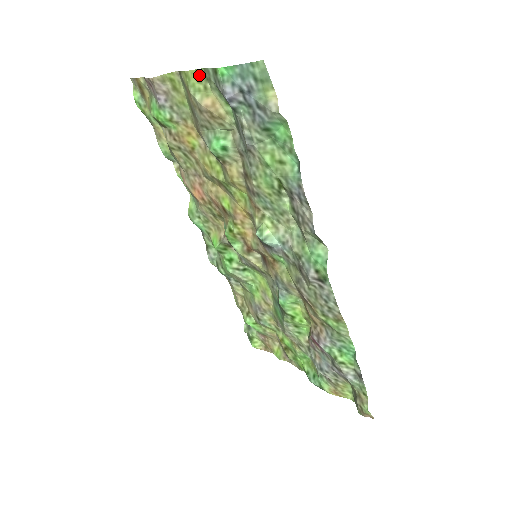
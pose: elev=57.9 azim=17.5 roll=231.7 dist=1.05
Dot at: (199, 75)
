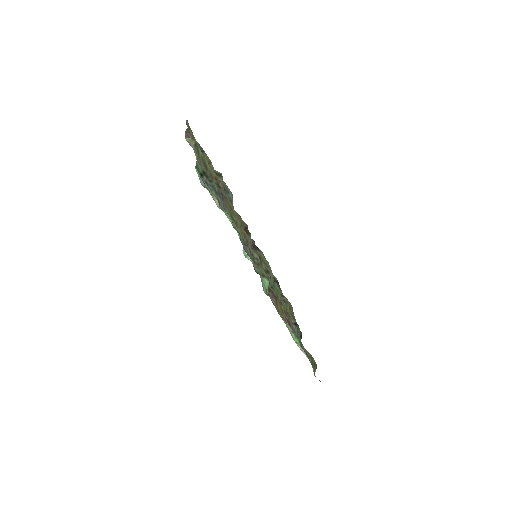
Dot at: occluded
